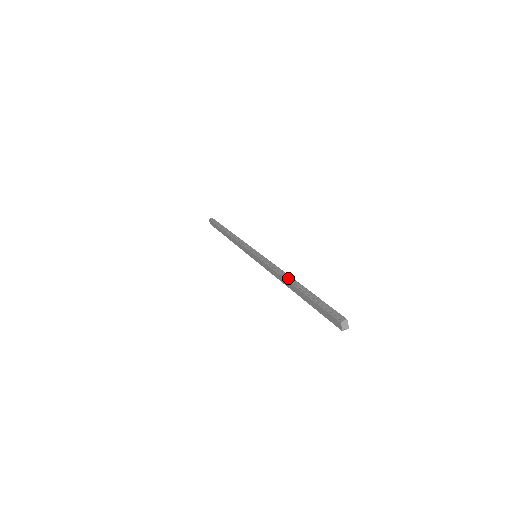
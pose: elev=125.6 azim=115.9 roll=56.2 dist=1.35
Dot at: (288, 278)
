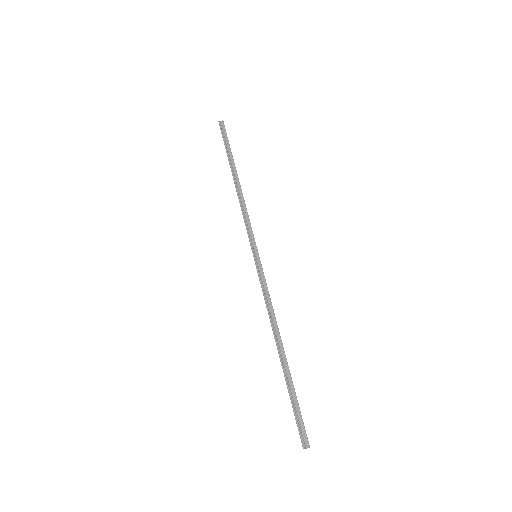
Dot at: (277, 336)
